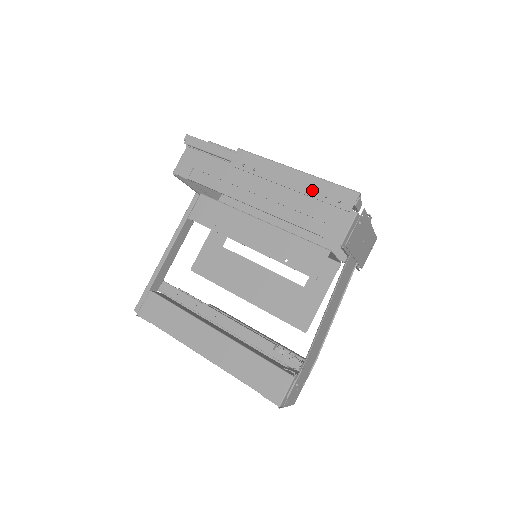
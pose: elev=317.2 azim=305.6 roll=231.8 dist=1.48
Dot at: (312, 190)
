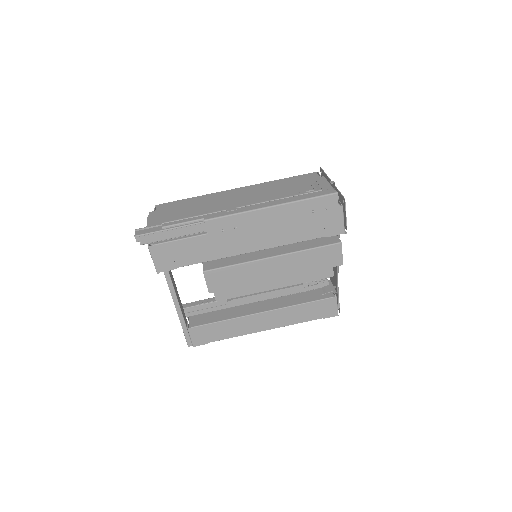
Dot at: (298, 213)
